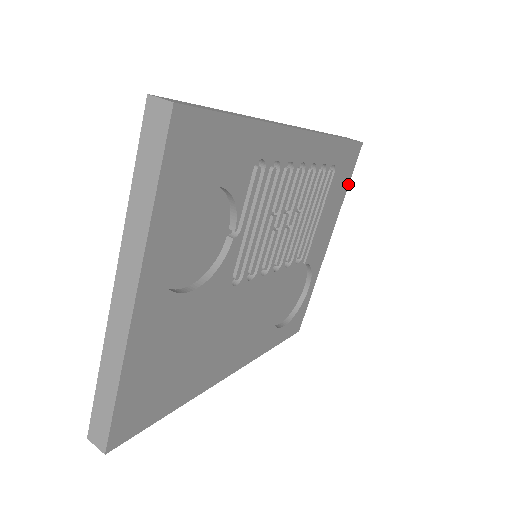
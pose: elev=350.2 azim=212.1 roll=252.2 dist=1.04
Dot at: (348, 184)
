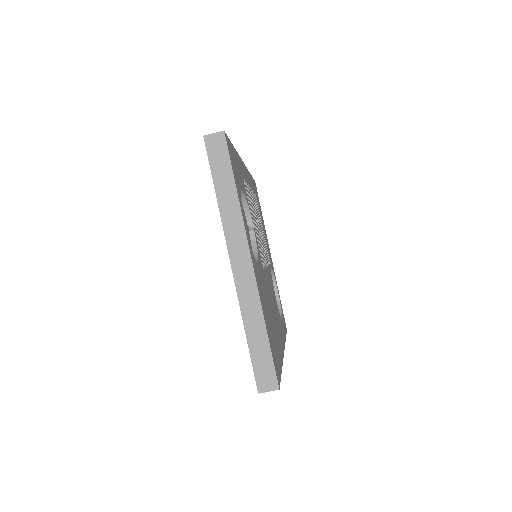
Dot at: (261, 211)
